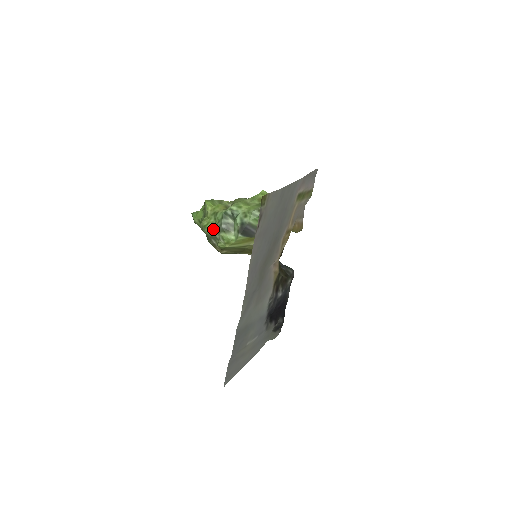
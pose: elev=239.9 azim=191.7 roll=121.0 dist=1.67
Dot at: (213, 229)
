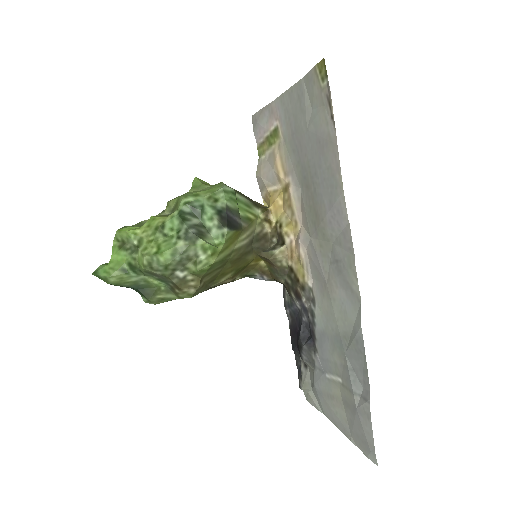
Dot at: (177, 246)
